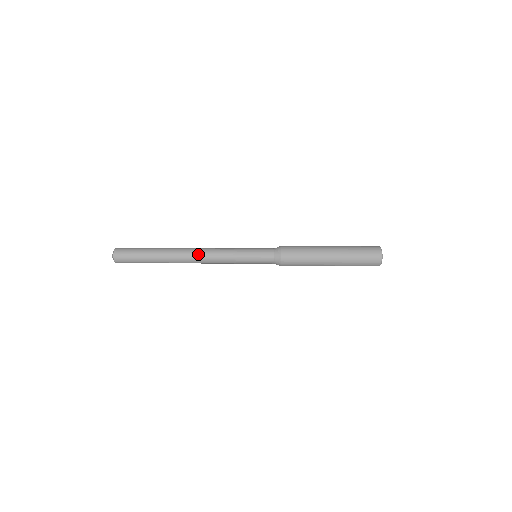
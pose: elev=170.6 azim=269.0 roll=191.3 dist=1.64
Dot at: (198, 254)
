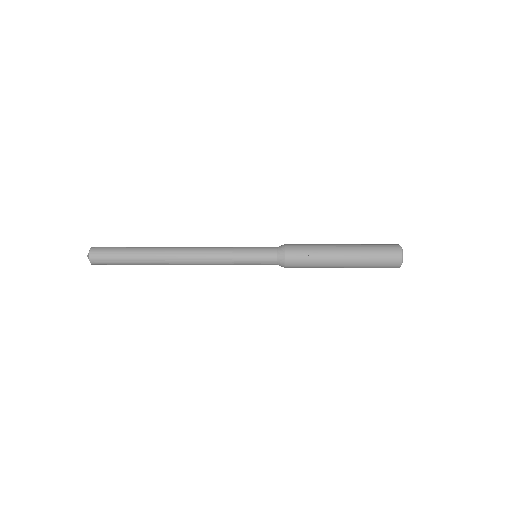
Dot at: (189, 264)
